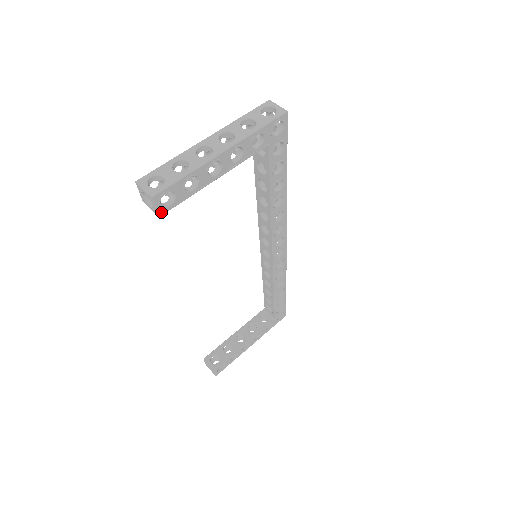
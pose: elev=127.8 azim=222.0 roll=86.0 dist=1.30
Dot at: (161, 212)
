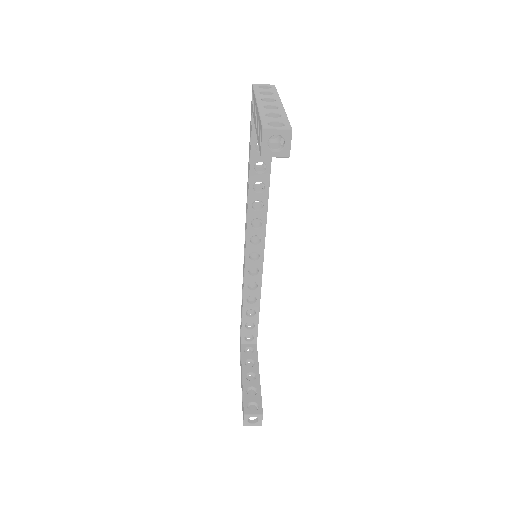
Dot at: (289, 152)
